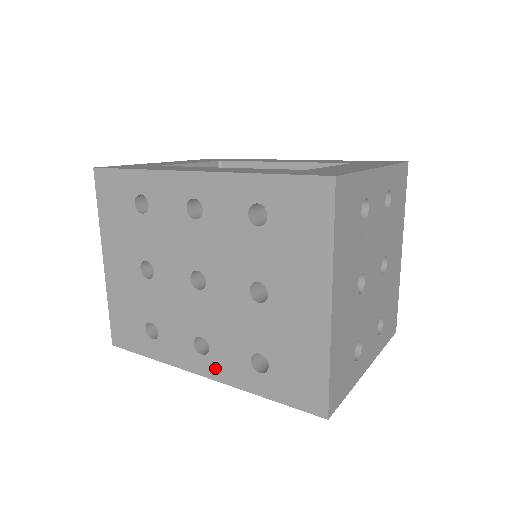
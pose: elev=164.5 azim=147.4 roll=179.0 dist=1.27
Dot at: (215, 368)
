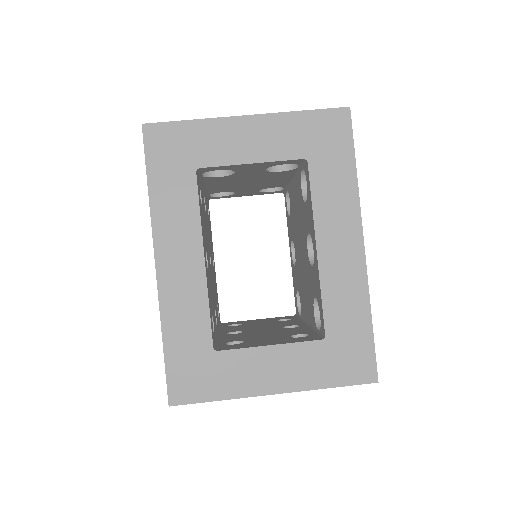
Dot at: occluded
